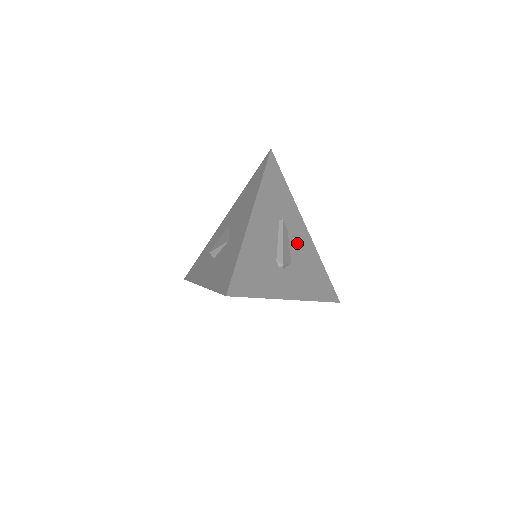
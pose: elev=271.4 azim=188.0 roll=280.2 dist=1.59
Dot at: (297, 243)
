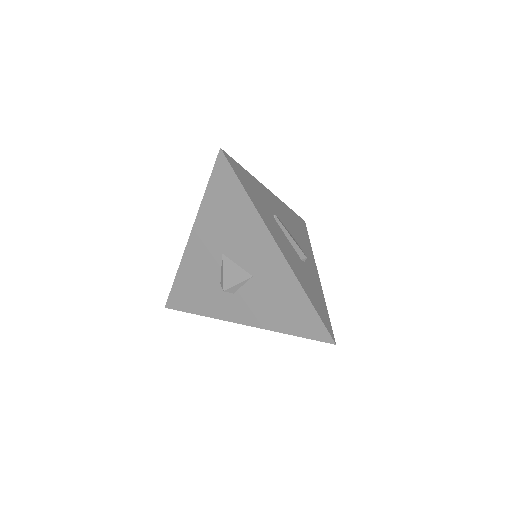
Dot at: (283, 218)
